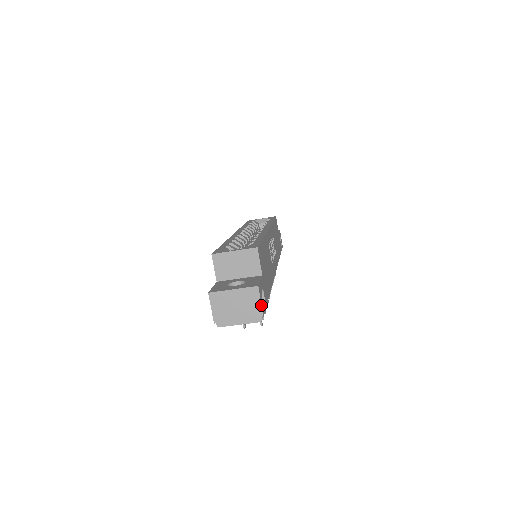
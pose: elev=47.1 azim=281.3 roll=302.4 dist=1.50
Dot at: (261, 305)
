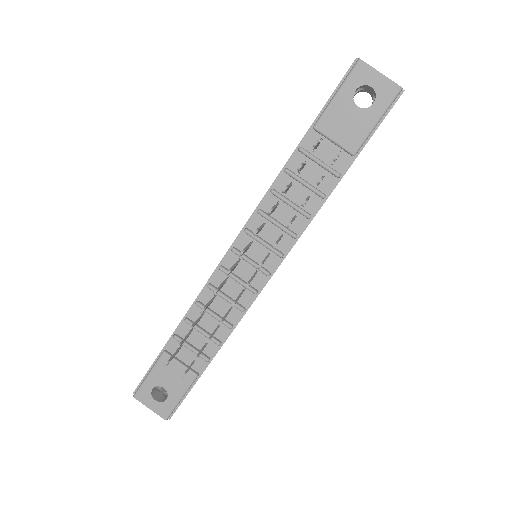
Dot at: occluded
